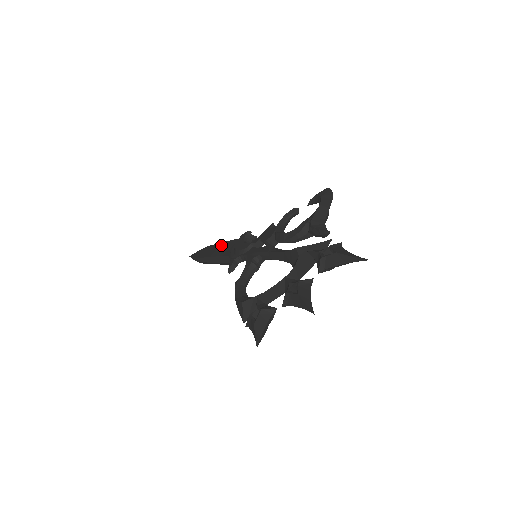
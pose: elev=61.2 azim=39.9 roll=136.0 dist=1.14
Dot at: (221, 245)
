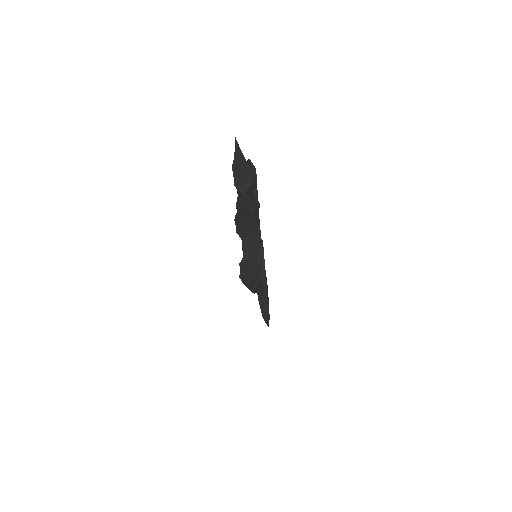
Dot at: occluded
